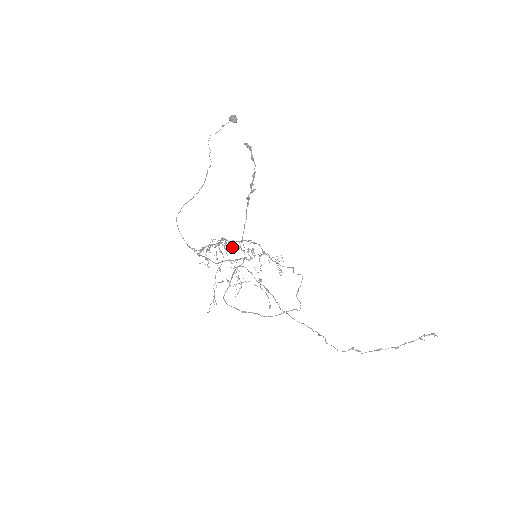
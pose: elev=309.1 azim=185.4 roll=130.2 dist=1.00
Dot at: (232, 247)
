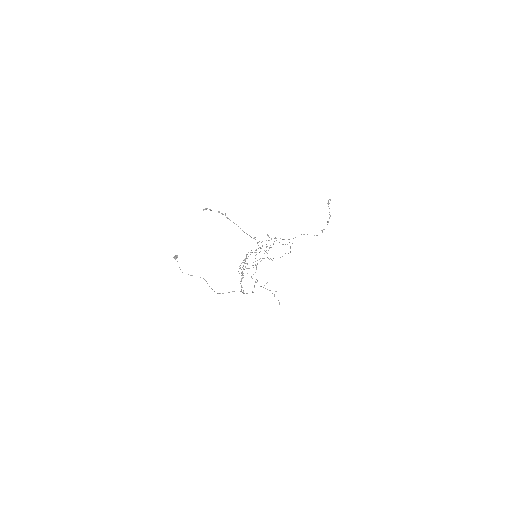
Dot at: occluded
